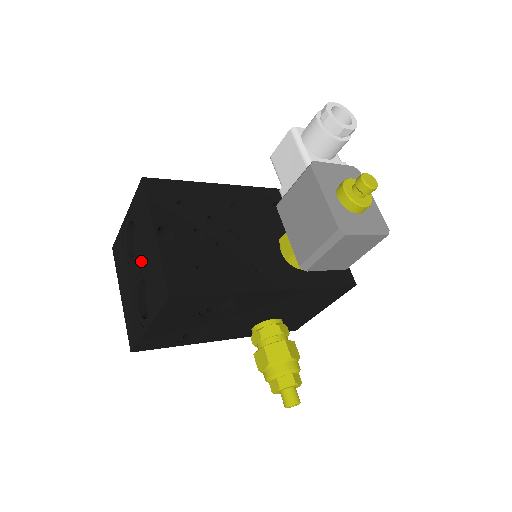
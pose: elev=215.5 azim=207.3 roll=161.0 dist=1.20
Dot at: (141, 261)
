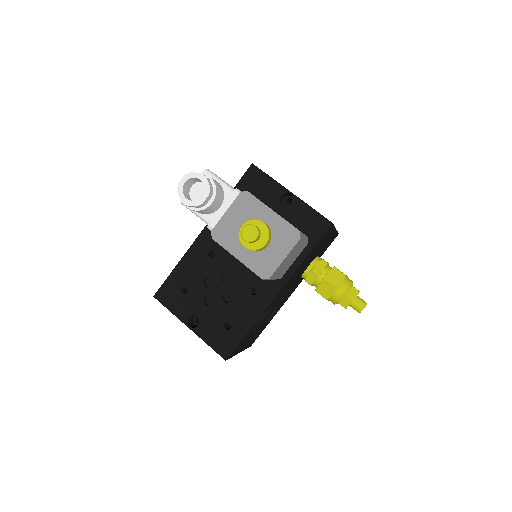
Dot at: occluded
